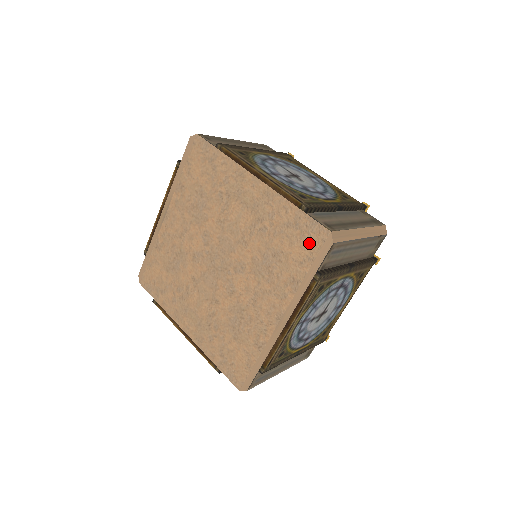
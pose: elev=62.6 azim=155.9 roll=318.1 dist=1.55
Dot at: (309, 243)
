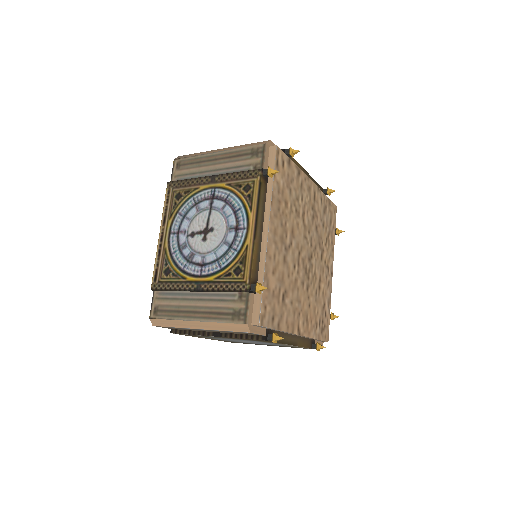
Dot at: occluded
